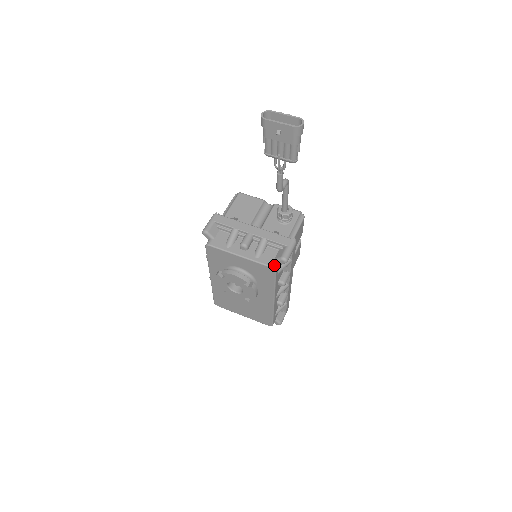
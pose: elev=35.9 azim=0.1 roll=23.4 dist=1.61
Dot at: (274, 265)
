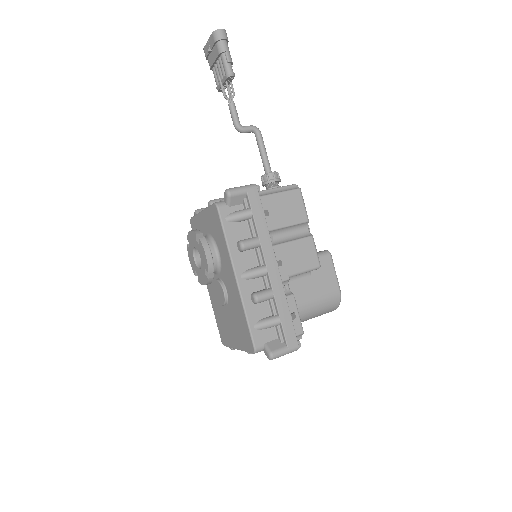
Dot at: (218, 202)
